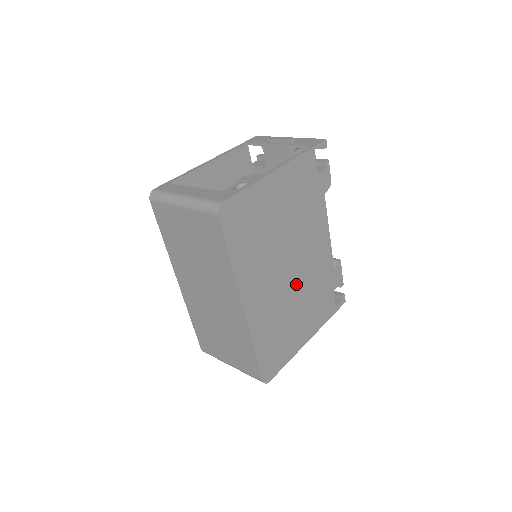
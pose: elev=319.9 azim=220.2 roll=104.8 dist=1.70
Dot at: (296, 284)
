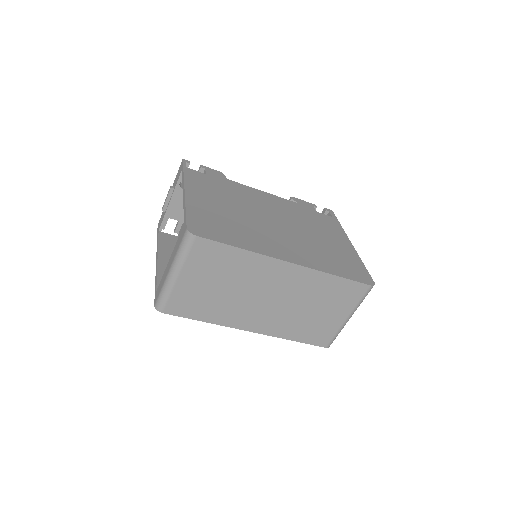
Dot at: (293, 227)
